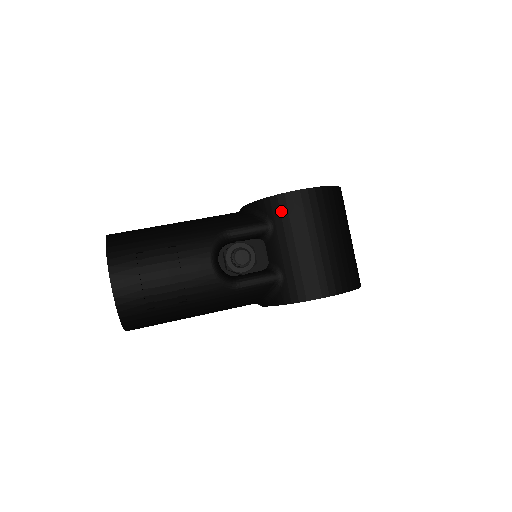
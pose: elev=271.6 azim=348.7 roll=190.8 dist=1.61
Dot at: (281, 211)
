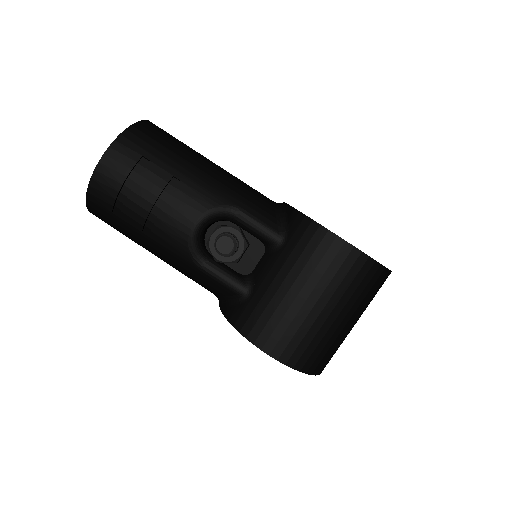
Dot at: (302, 238)
